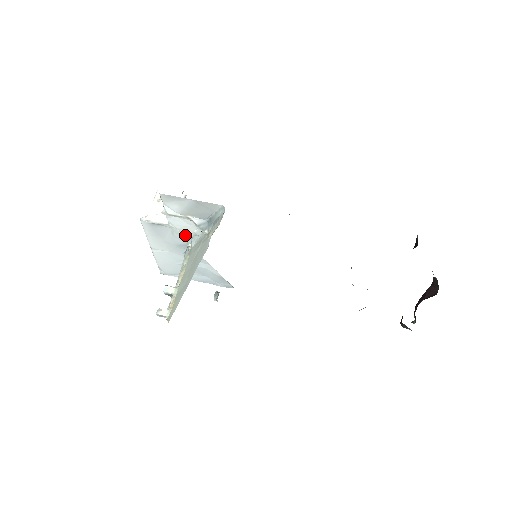
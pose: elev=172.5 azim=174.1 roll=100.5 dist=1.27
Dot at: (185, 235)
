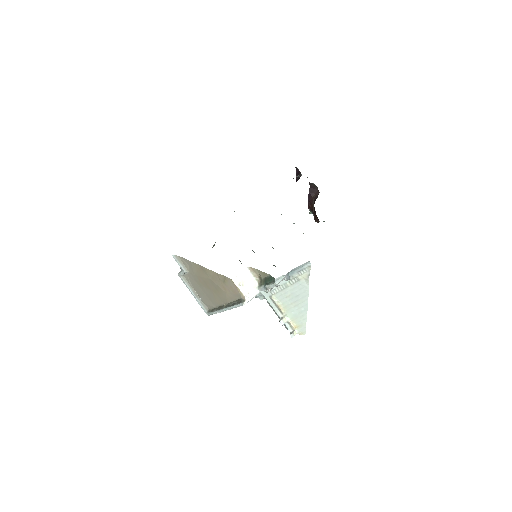
Dot at: occluded
